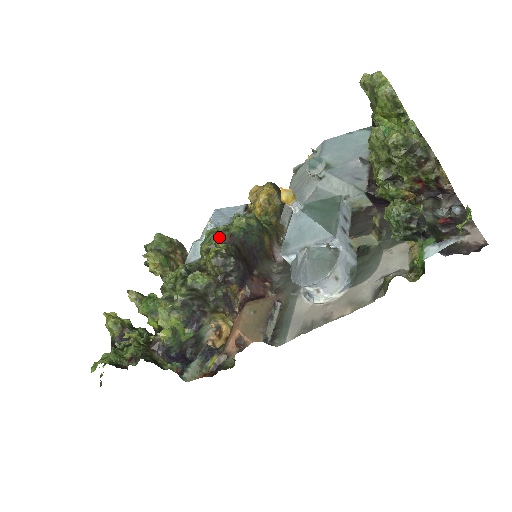
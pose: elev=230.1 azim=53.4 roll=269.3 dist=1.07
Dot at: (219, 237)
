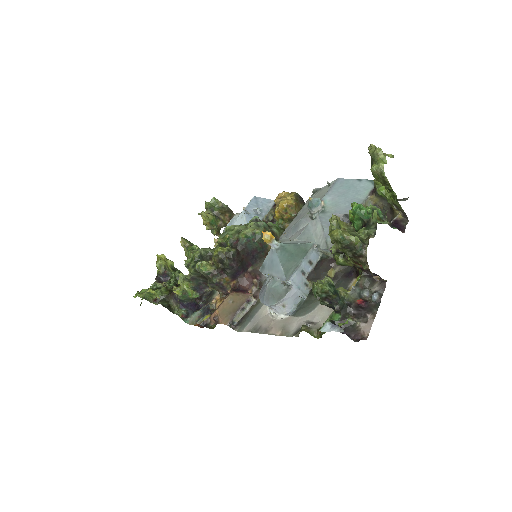
Dot at: (229, 238)
